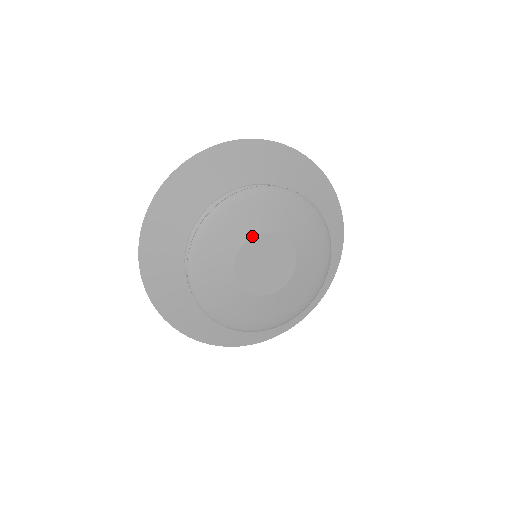
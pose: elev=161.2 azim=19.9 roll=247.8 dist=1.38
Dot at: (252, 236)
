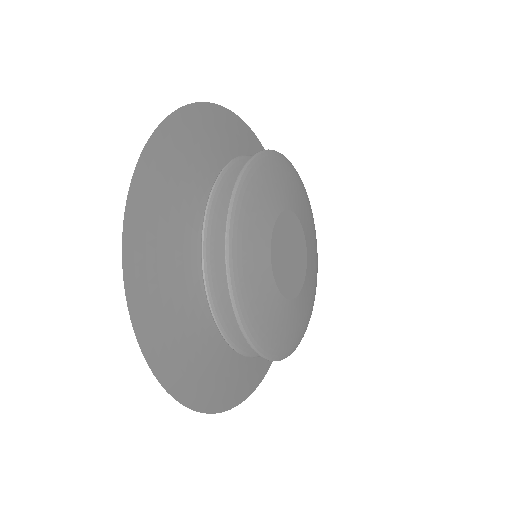
Dot at: (271, 235)
